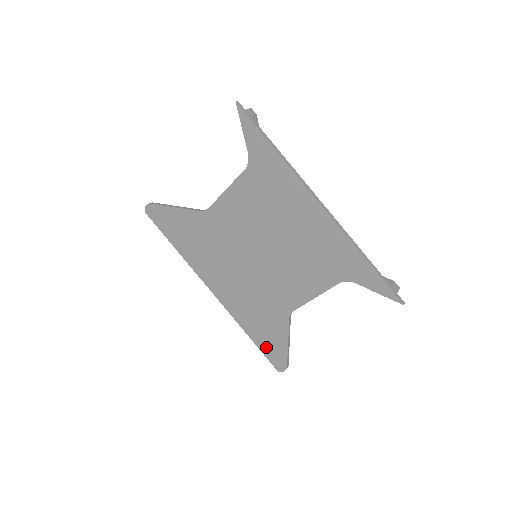
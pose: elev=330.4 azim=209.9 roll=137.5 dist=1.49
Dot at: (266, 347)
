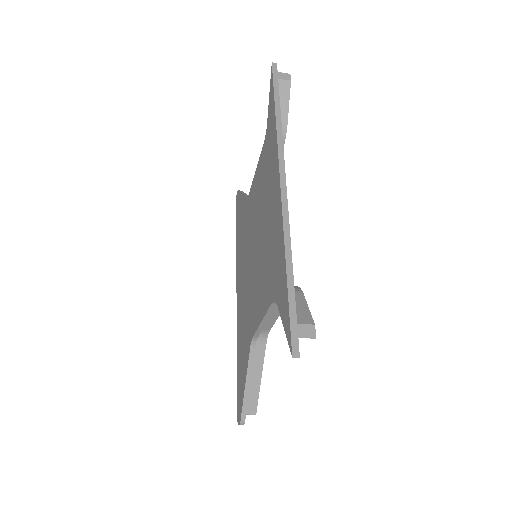
Dot at: (239, 383)
